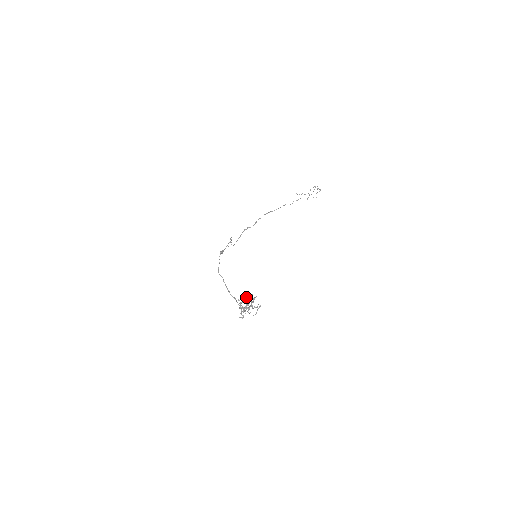
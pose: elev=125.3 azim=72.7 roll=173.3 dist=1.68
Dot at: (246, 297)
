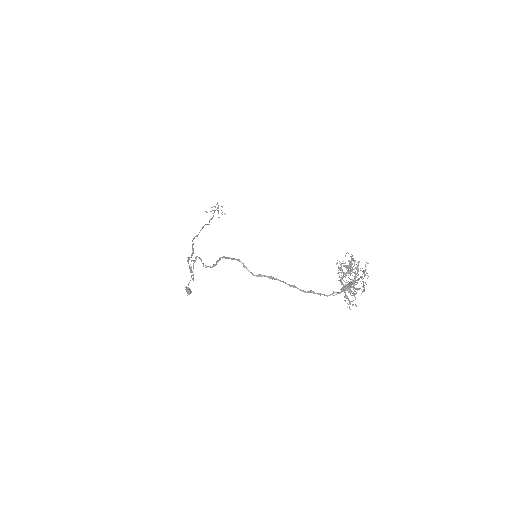
Dot at: occluded
